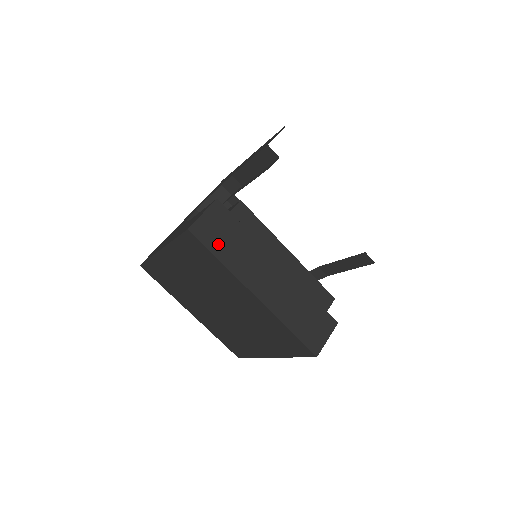
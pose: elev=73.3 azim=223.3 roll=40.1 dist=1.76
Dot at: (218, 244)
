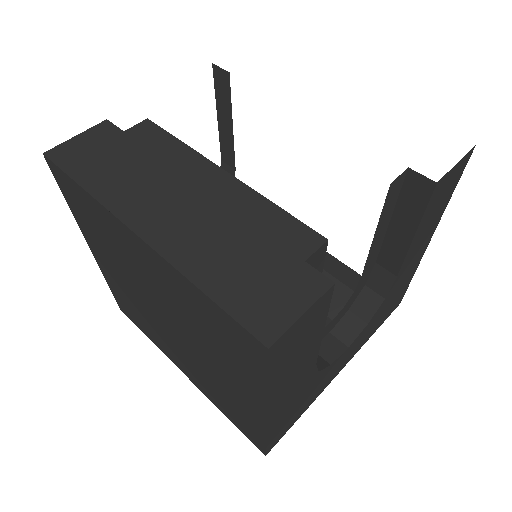
Dot at: (88, 168)
